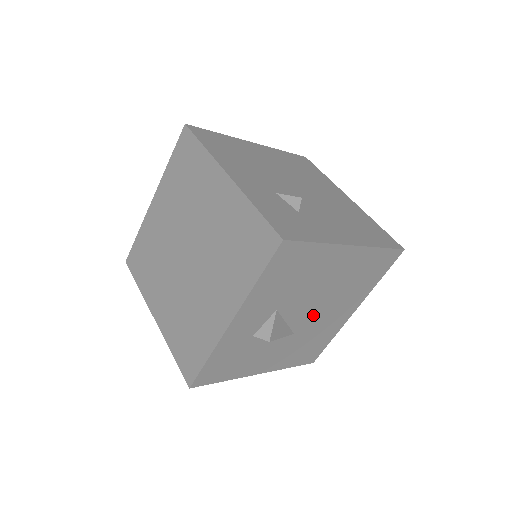
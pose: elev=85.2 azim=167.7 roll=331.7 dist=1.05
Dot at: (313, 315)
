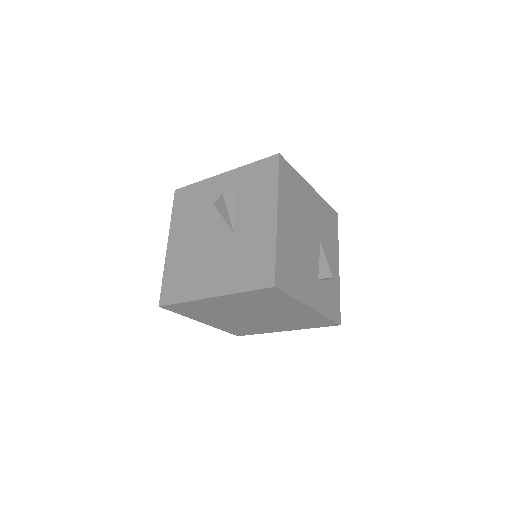
Dot at: occluded
